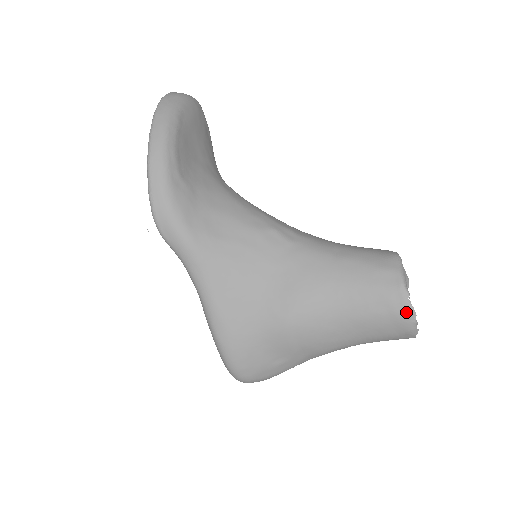
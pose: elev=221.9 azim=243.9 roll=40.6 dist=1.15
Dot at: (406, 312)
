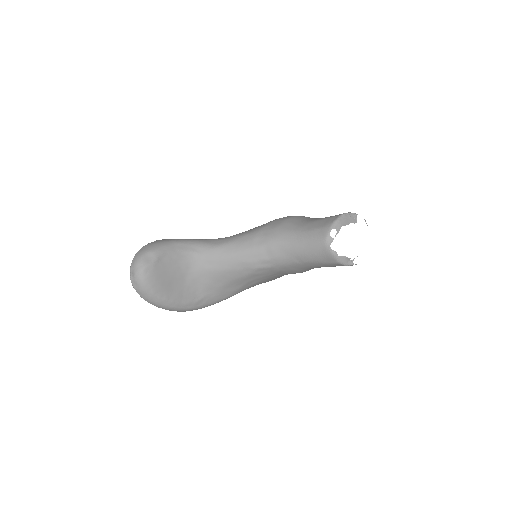
Dot at: occluded
